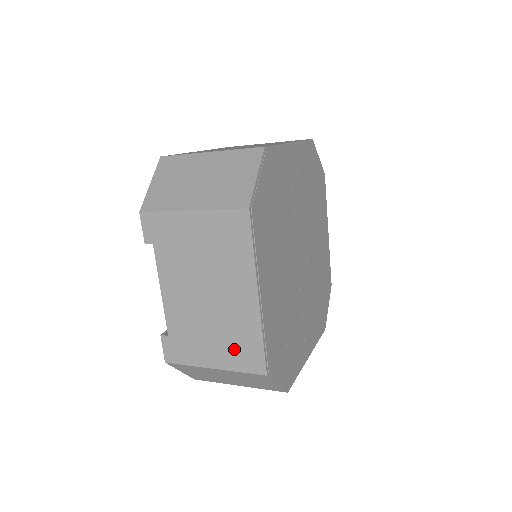
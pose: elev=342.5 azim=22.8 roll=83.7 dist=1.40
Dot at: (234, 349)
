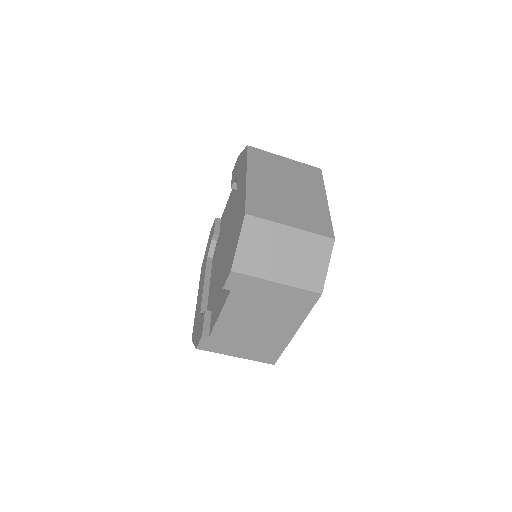
Dot at: (259, 351)
